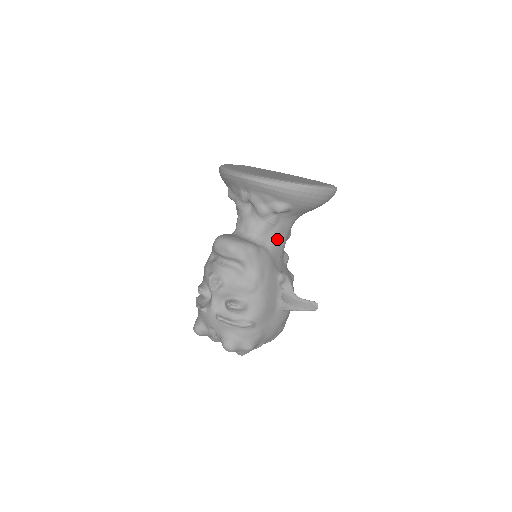
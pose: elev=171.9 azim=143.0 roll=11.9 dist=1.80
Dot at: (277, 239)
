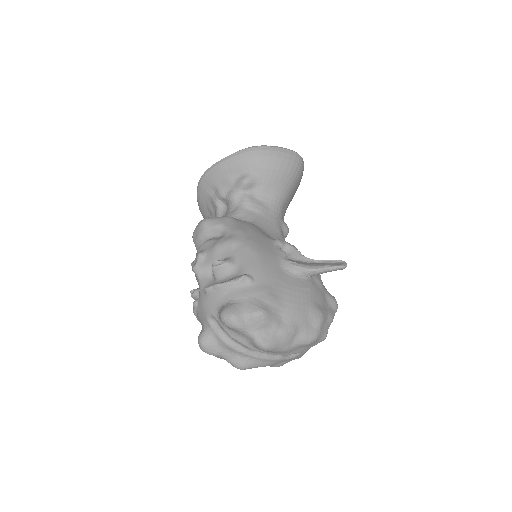
Dot at: (262, 218)
